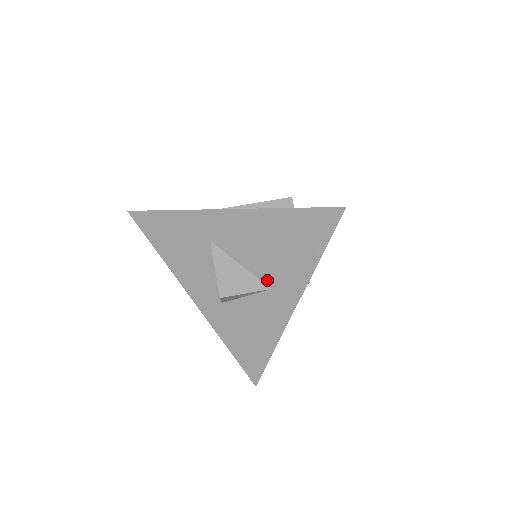
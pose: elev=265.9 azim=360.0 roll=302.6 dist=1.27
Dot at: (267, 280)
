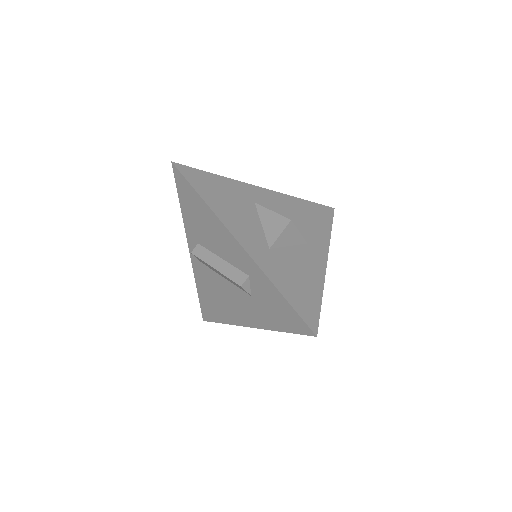
Dot at: (303, 237)
